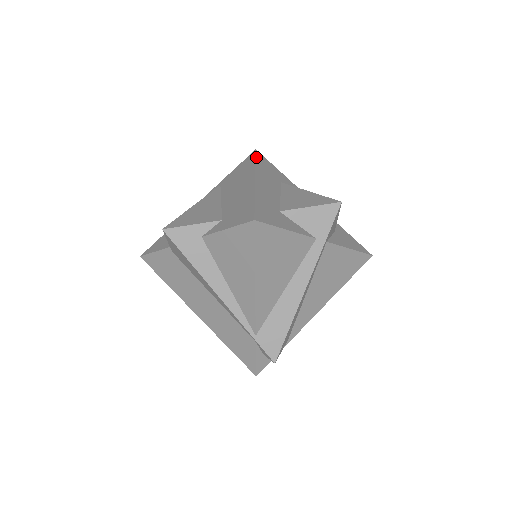
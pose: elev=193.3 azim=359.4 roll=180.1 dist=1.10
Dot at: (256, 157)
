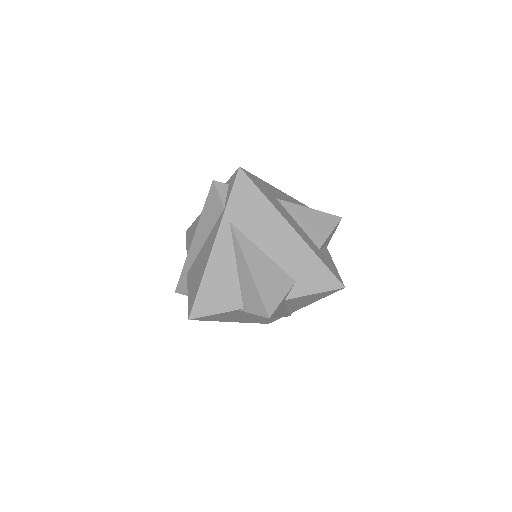
Dot at: (255, 184)
